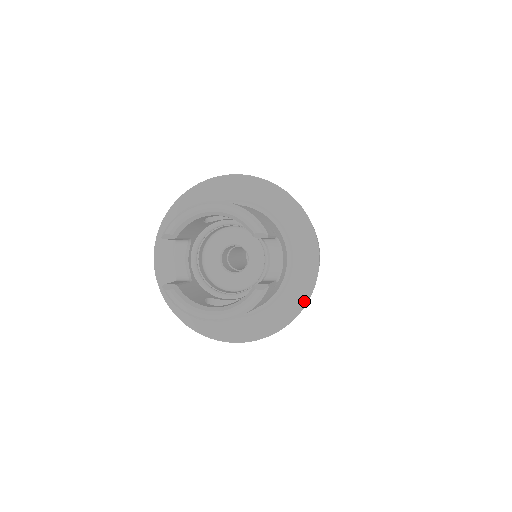
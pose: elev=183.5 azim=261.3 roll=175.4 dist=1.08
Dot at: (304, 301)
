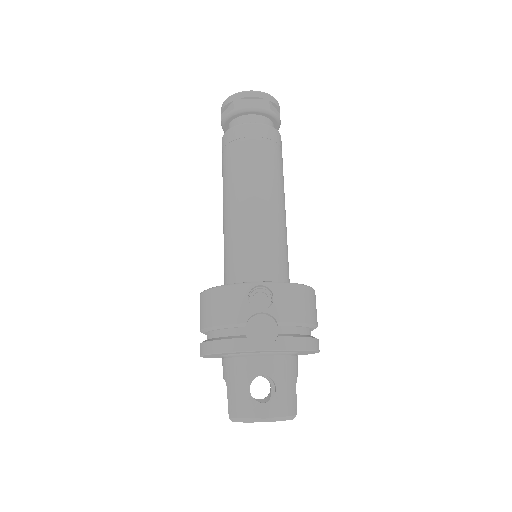
Dot at: occluded
